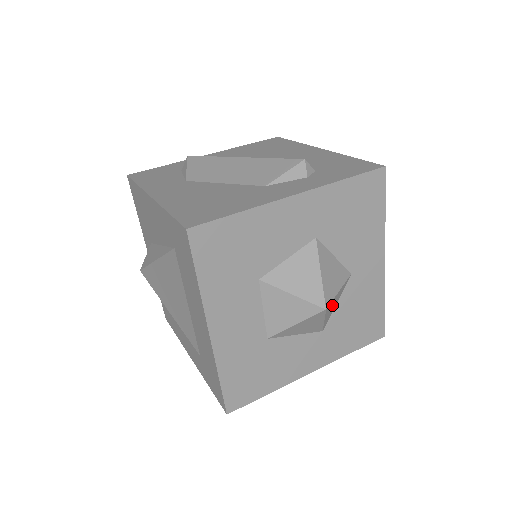
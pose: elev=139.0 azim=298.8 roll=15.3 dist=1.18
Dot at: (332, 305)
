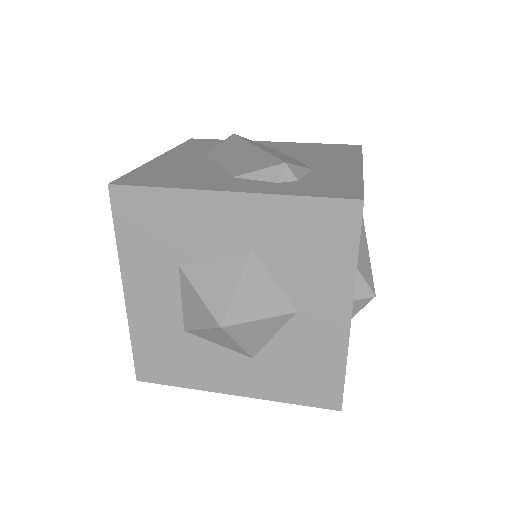
Dot at: (251, 332)
